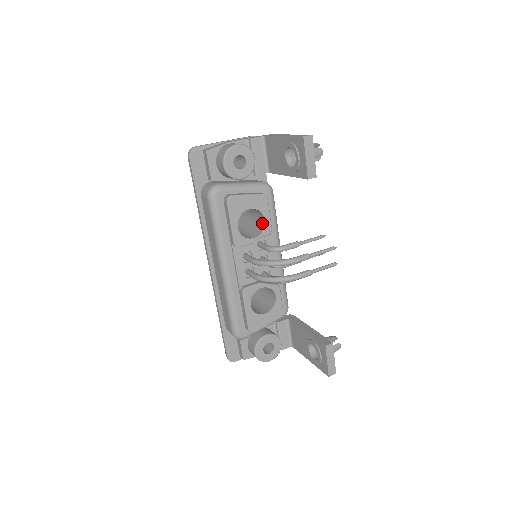
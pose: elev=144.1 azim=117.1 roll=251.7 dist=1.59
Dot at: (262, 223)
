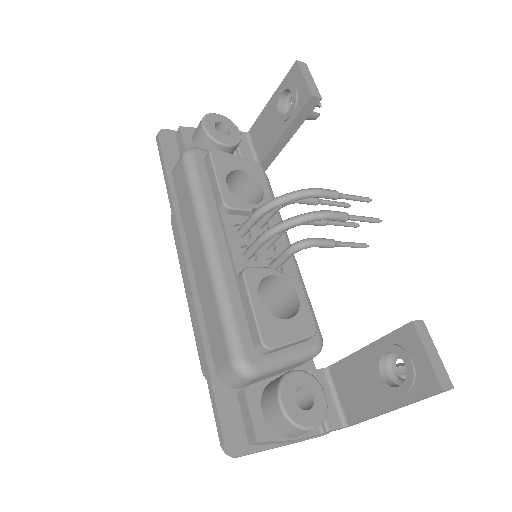
Dot at: (259, 198)
